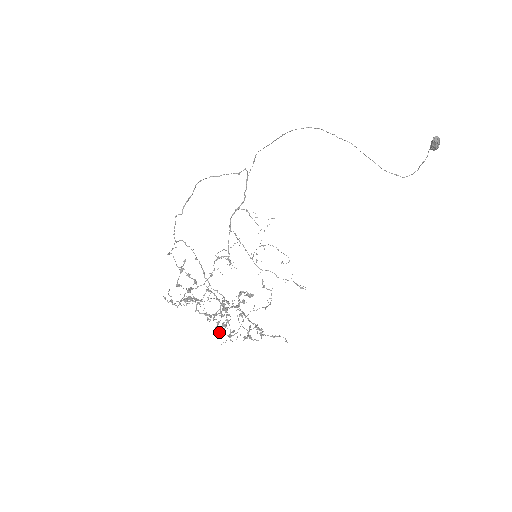
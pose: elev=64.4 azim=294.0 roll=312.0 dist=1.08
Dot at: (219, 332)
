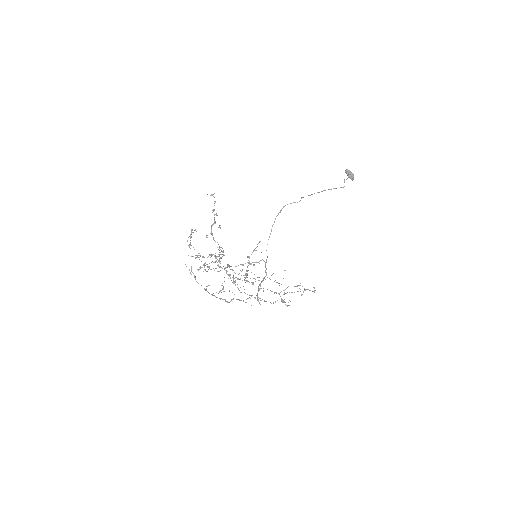
Dot at: occluded
